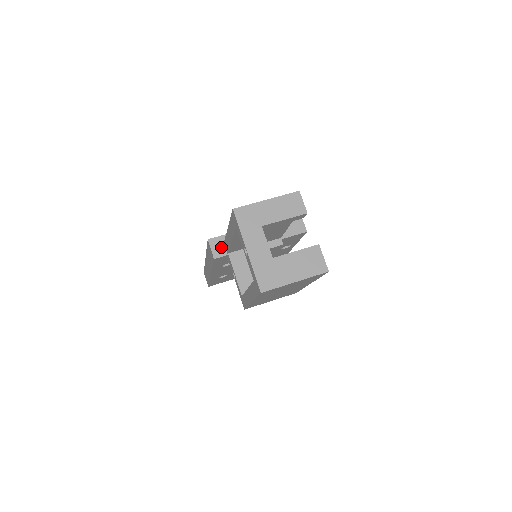
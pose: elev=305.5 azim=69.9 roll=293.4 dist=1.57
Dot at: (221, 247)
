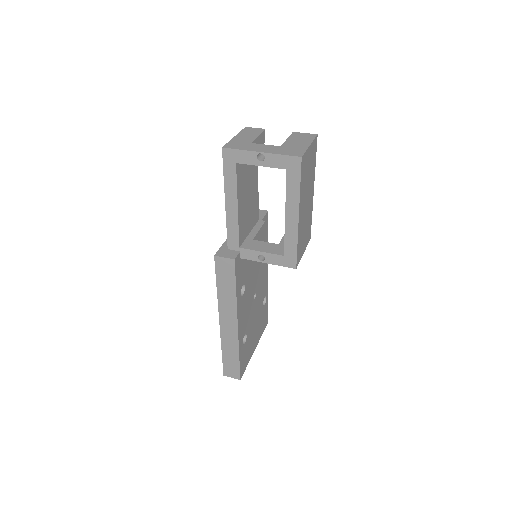
Dot at: (229, 252)
